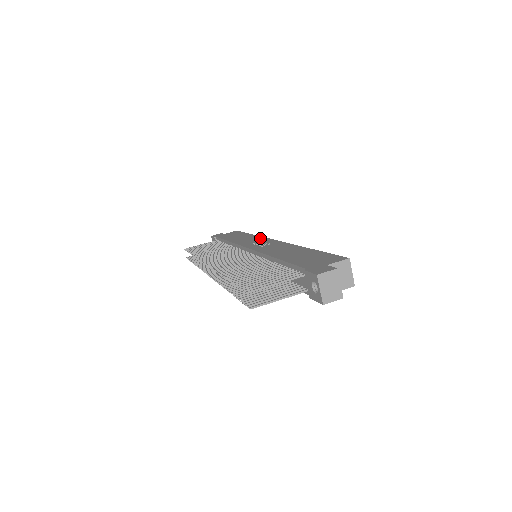
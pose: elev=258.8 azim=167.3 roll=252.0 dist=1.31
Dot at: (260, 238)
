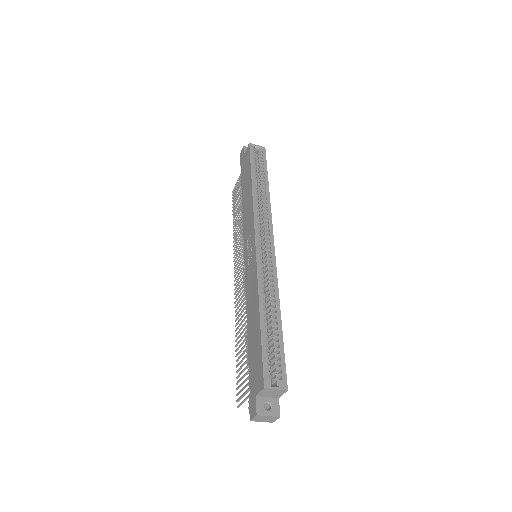
Dot at: (251, 217)
